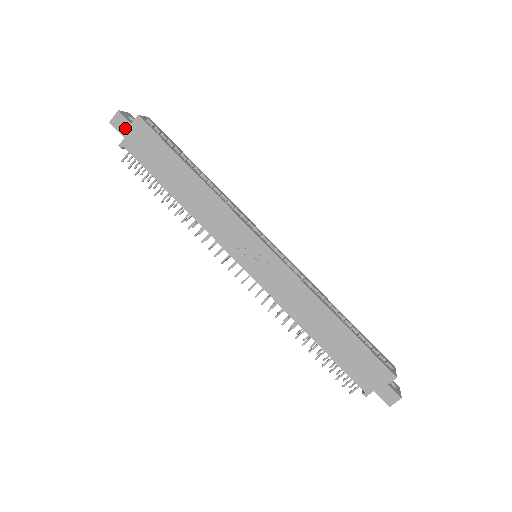
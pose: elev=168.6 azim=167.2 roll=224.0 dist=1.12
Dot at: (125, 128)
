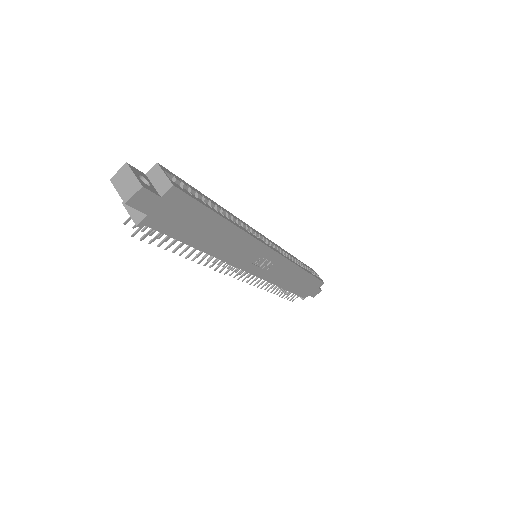
Dot at: (150, 204)
